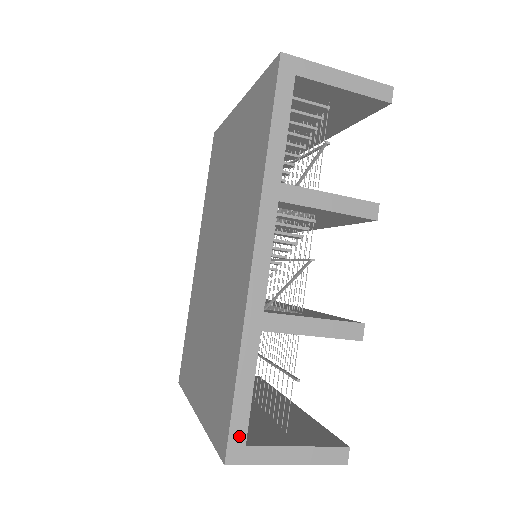
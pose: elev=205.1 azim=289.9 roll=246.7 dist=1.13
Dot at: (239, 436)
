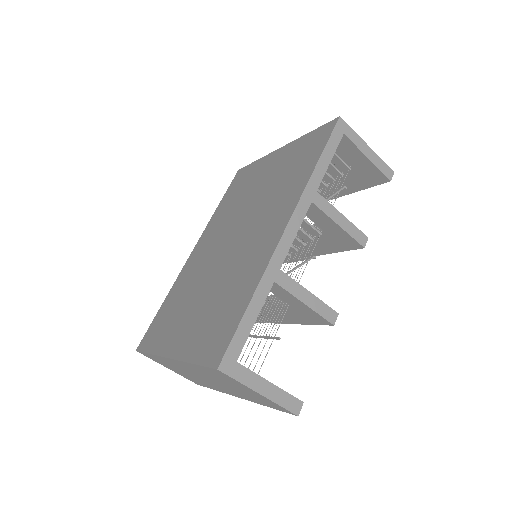
Dot at: (235, 352)
